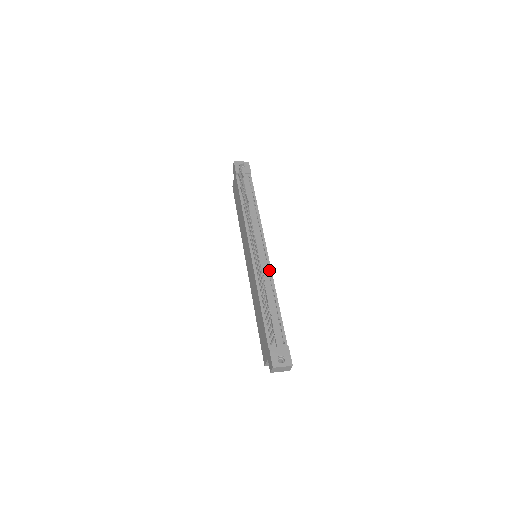
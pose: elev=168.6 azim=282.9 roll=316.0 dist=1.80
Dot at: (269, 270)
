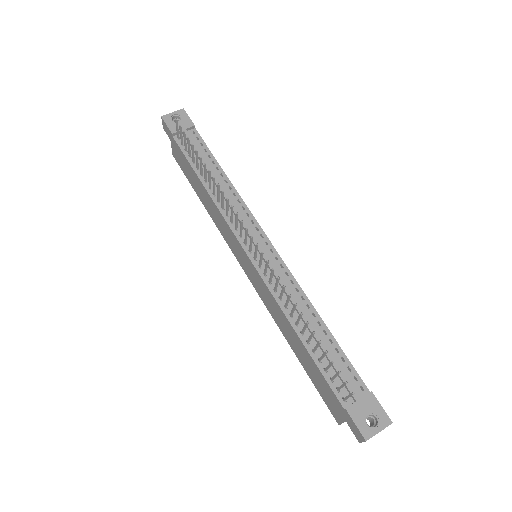
Dot at: (288, 275)
